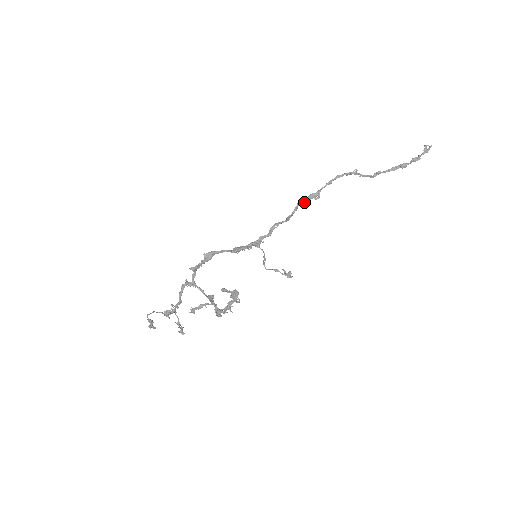
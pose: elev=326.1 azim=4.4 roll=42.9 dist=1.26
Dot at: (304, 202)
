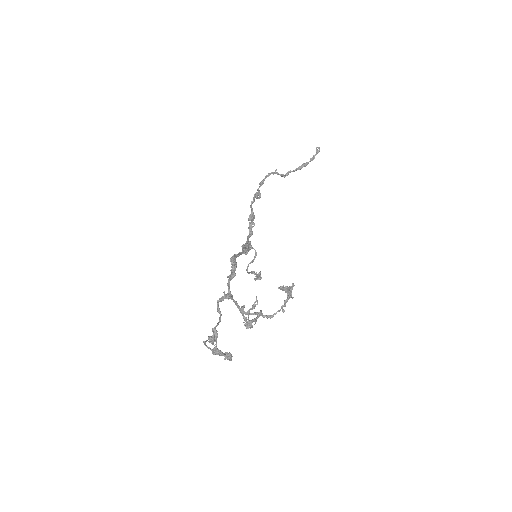
Dot at: (254, 201)
